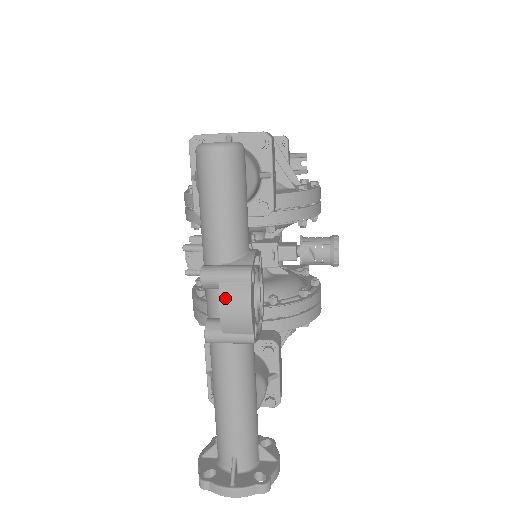
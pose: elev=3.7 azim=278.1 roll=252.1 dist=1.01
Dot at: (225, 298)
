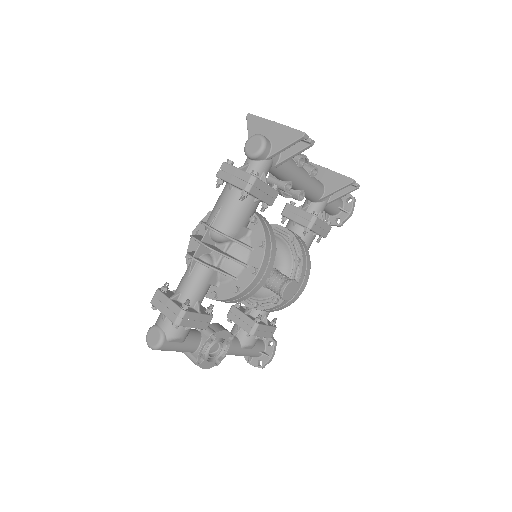
Dot at: occluded
